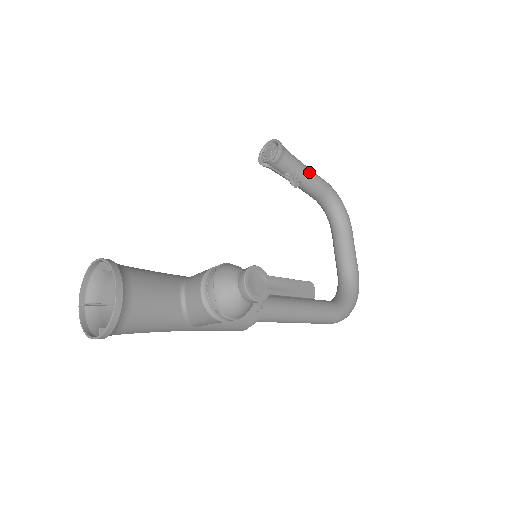
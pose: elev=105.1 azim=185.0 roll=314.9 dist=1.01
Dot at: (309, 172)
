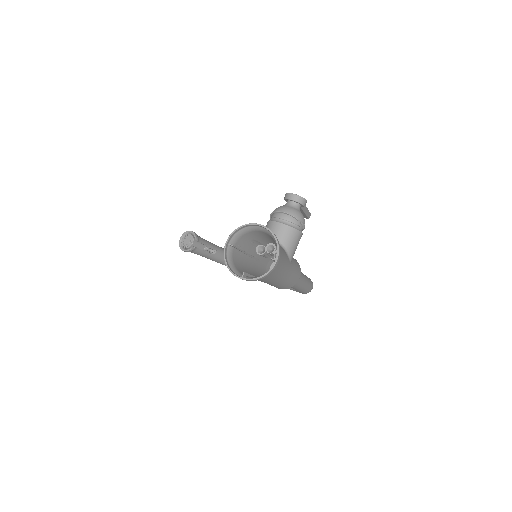
Dot at: (212, 243)
